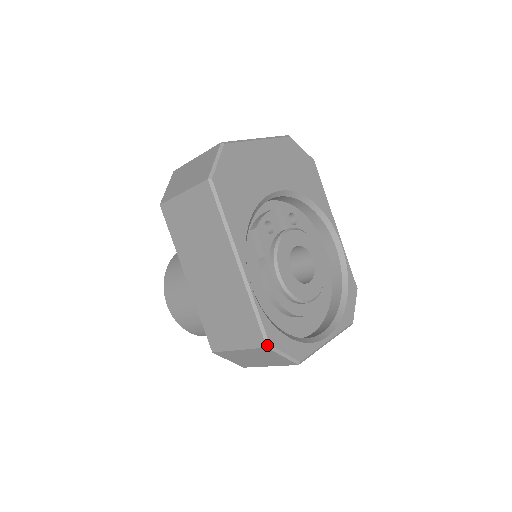
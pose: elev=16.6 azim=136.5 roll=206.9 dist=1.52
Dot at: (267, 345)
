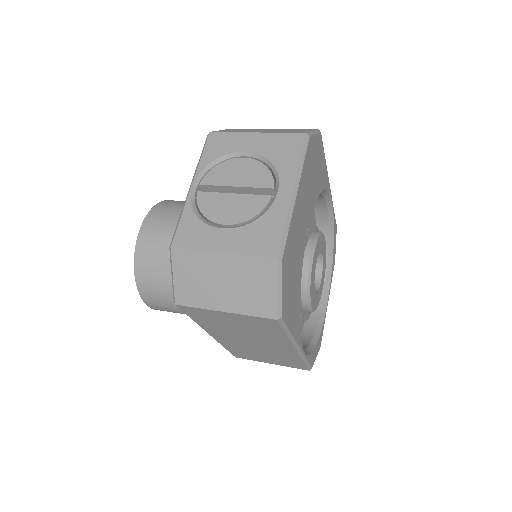
Dot at: occluded
